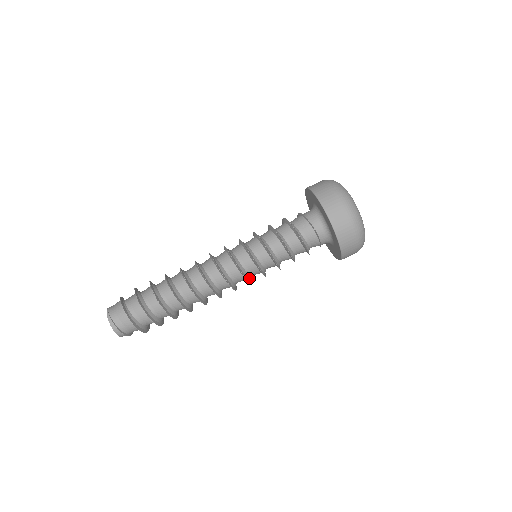
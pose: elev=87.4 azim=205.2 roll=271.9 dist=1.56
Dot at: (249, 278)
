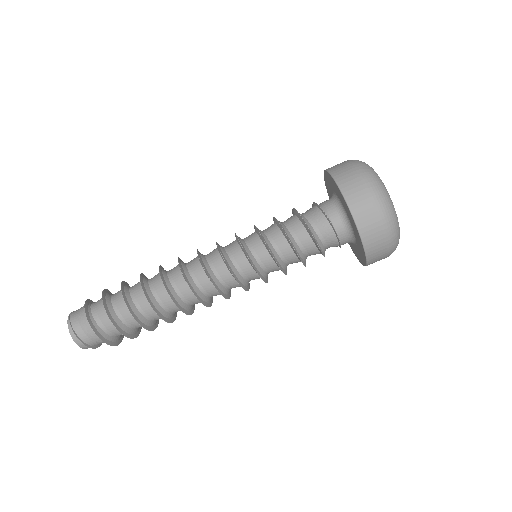
Dot at: (245, 284)
